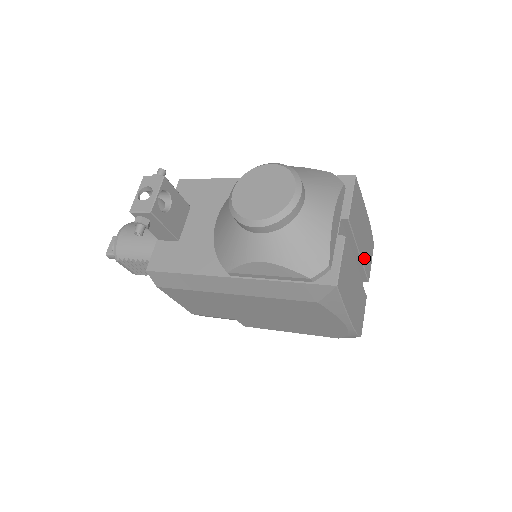
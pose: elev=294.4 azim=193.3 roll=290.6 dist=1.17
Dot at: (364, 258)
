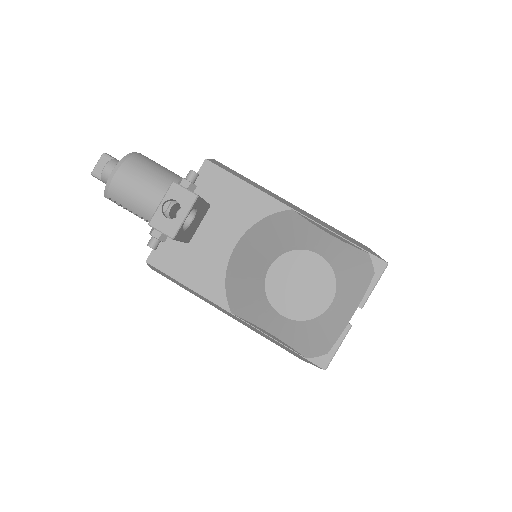
Dot at: occluded
